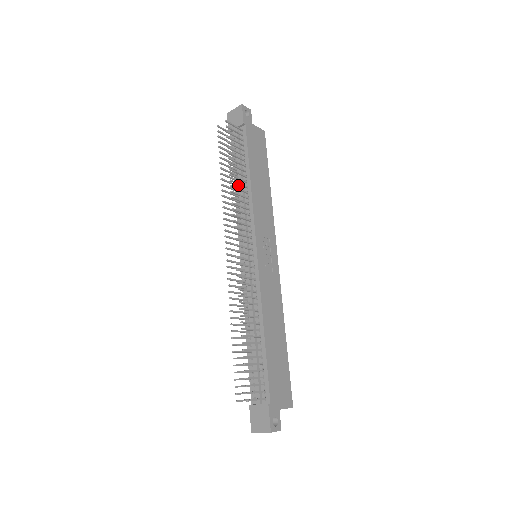
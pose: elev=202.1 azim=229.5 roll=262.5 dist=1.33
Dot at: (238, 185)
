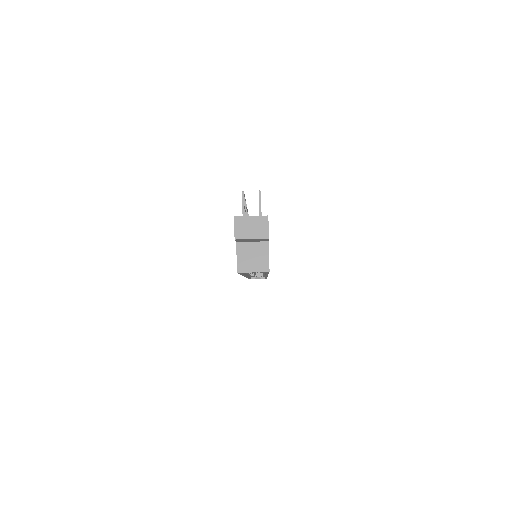
Dot at: occluded
